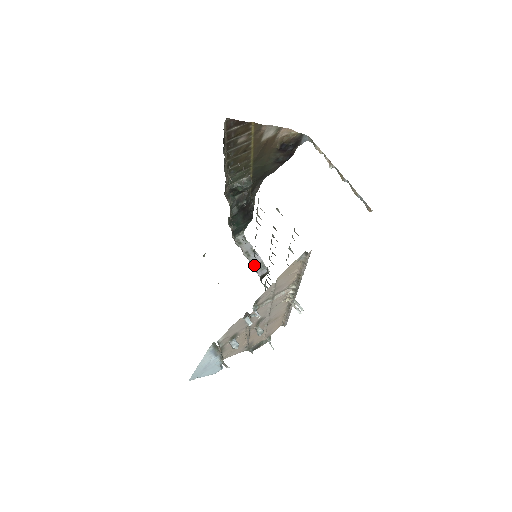
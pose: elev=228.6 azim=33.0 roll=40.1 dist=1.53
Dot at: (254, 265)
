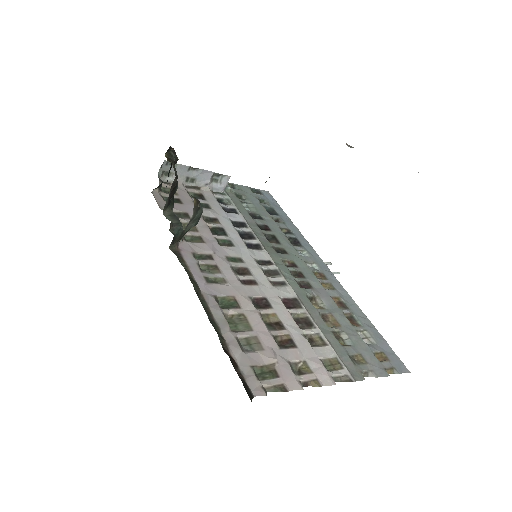
Dot at: (209, 187)
